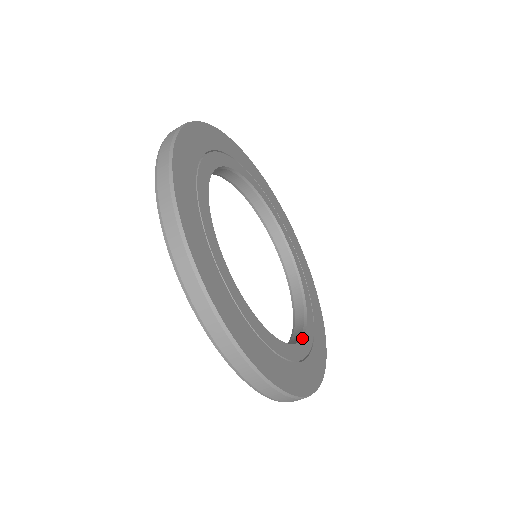
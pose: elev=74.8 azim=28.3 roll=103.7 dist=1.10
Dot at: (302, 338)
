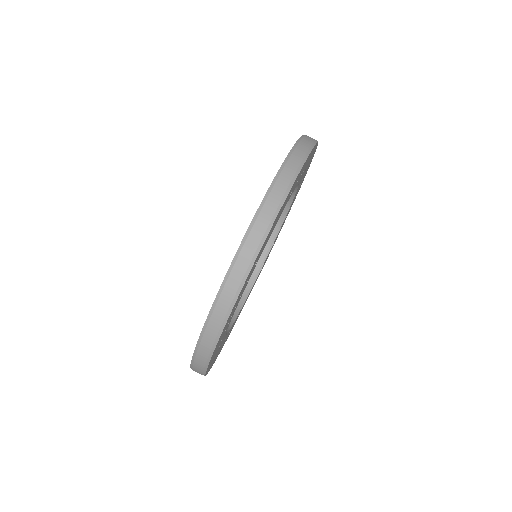
Dot at: occluded
